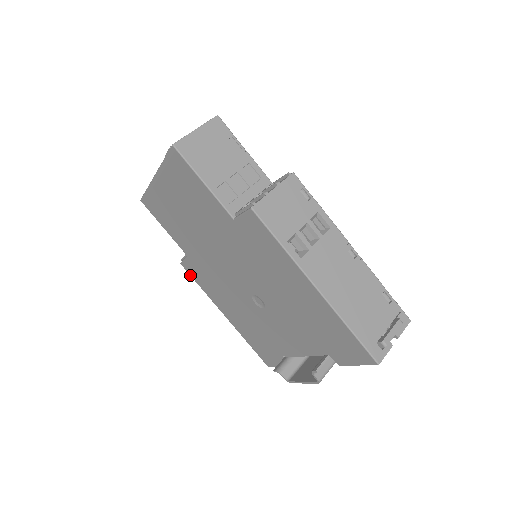
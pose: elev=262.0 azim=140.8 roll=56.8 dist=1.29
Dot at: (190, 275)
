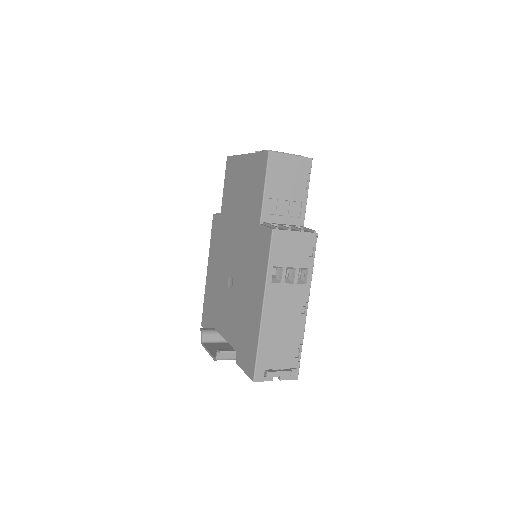
Dot at: (212, 227)
